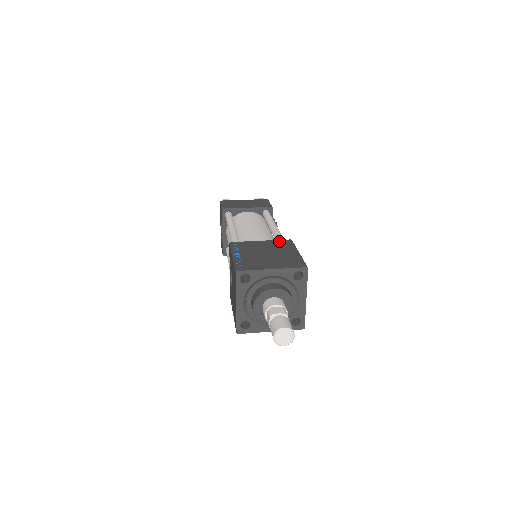
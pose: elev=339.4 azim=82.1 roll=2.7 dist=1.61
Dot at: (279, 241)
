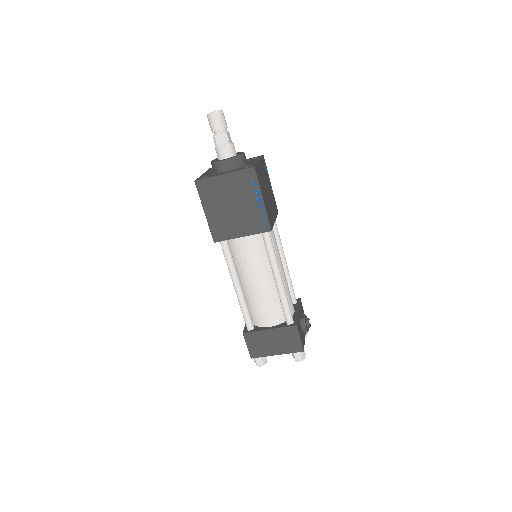
Dot at: occluded
